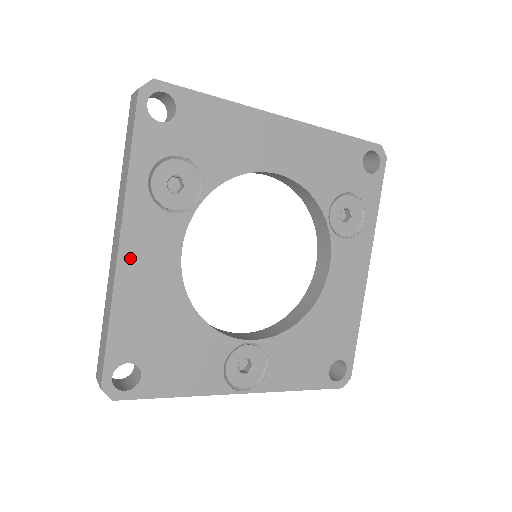
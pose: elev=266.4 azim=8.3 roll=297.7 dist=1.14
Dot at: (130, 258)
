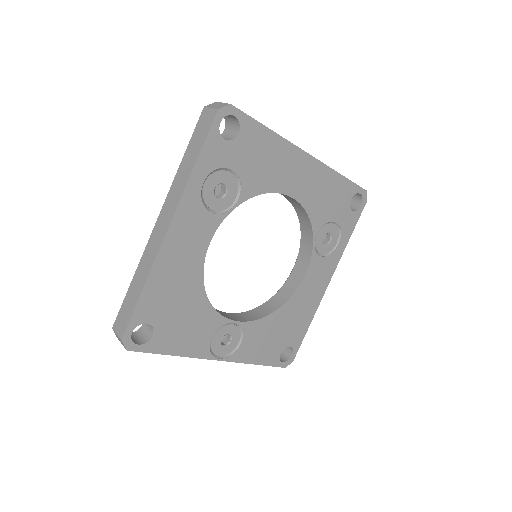
Dot at: (172, 242)
